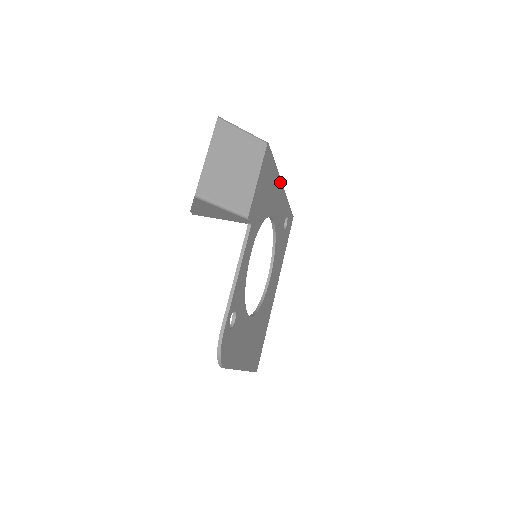
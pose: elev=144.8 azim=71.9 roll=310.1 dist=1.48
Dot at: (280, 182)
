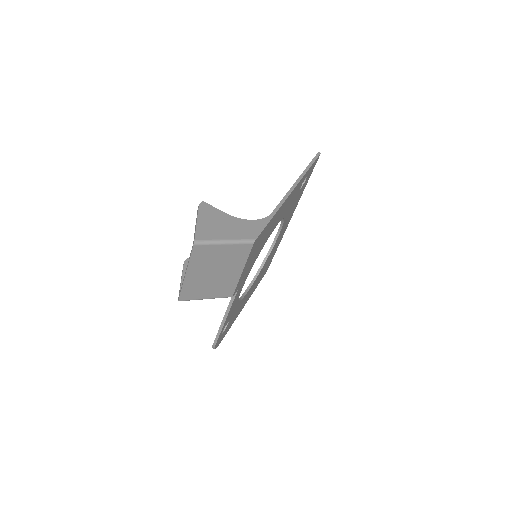
Dot at: (286, 199)
